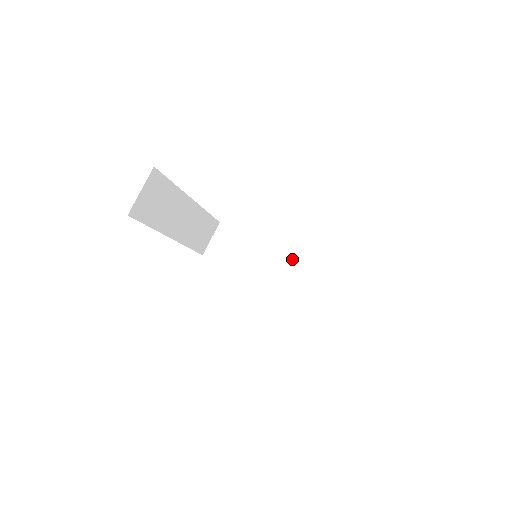
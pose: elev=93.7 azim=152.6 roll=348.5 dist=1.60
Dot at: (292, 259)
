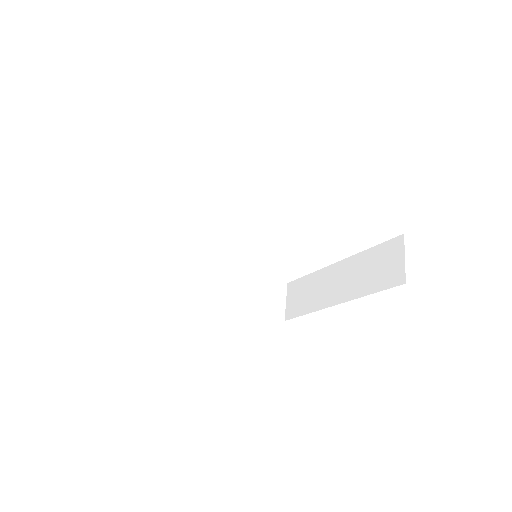
Dot at: (346, 259)
